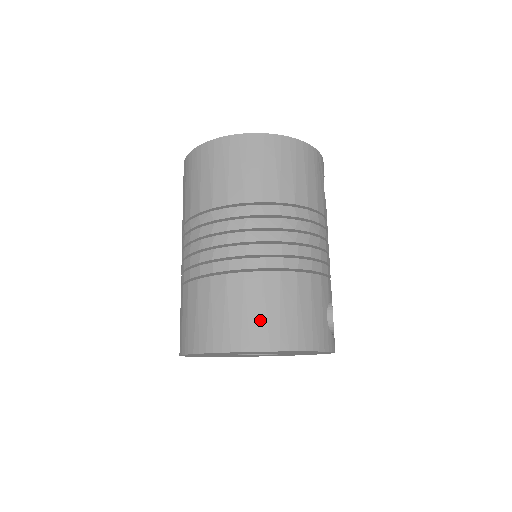
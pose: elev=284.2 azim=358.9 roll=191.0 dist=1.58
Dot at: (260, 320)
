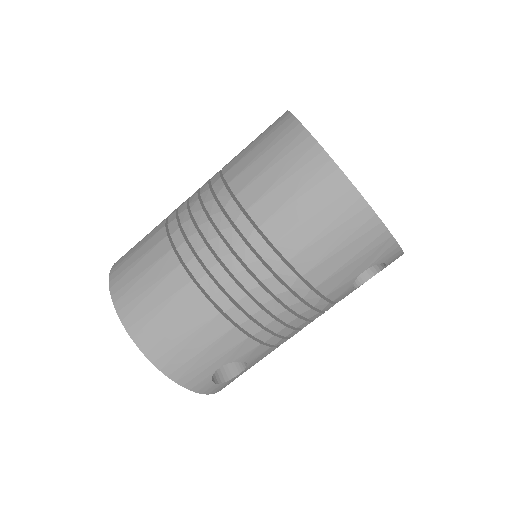
Dot at: (150, 310)
